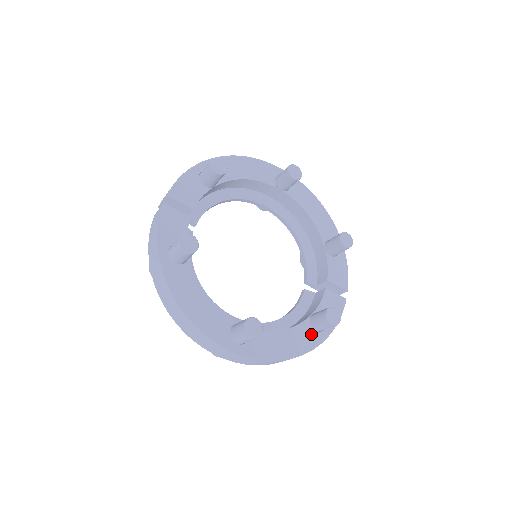
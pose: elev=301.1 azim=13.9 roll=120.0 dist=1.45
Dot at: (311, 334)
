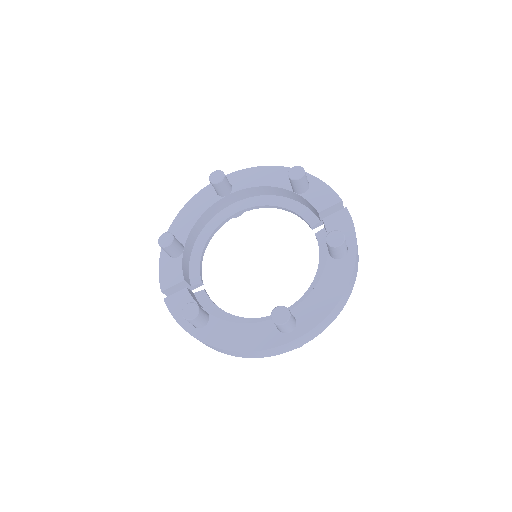
Dot at: (341, 265)
